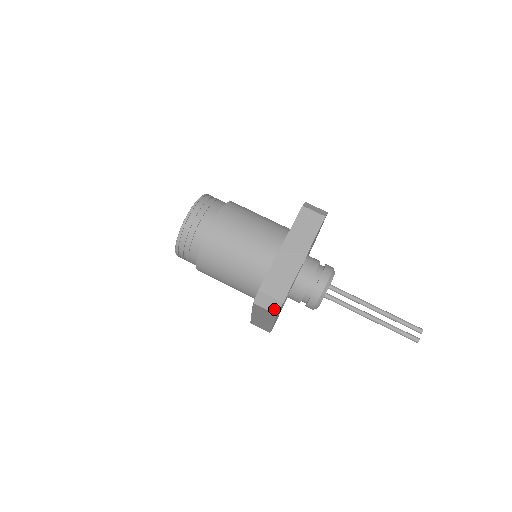
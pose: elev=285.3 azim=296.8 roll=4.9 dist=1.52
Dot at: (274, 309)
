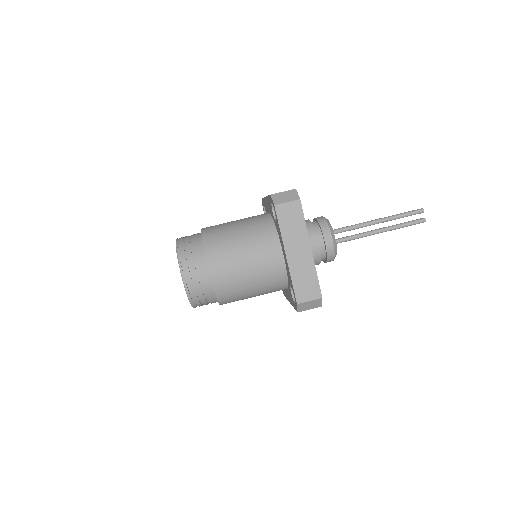
Dot at: (317, 305)
